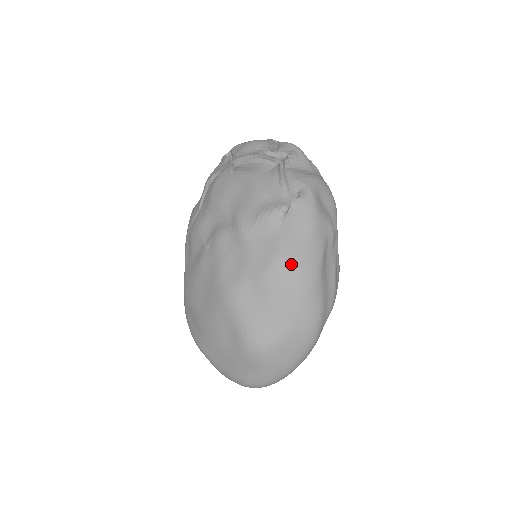
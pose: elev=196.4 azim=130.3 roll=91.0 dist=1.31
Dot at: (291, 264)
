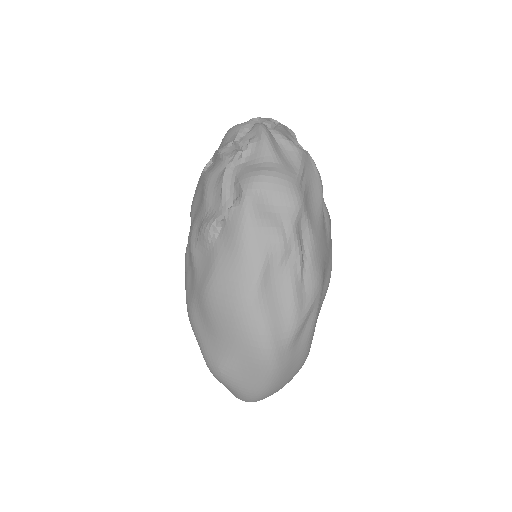
Dot at: (221, 288)
